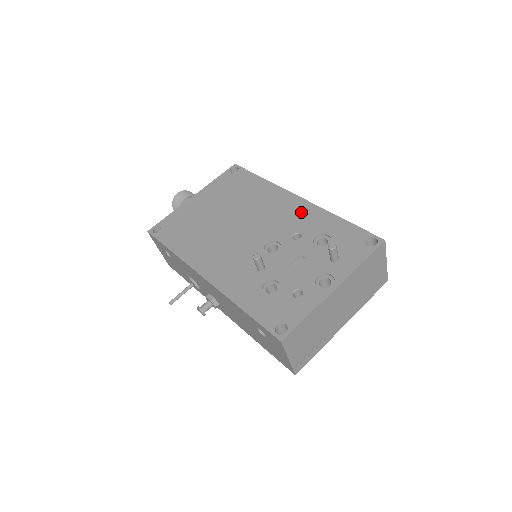
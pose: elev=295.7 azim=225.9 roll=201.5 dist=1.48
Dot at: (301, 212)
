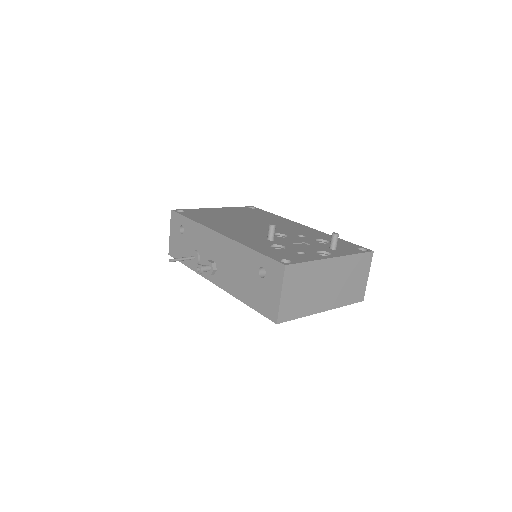
Dot at: (306, 230)
